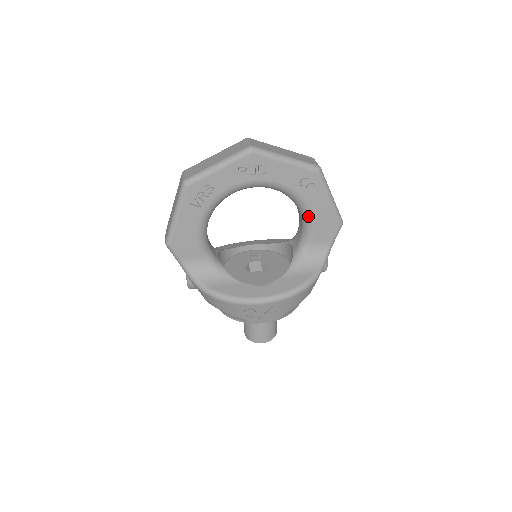
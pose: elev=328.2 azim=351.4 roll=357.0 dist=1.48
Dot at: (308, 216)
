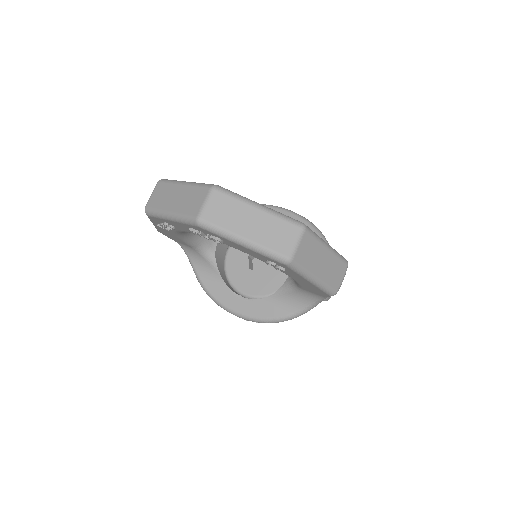
Dot at: occluded
